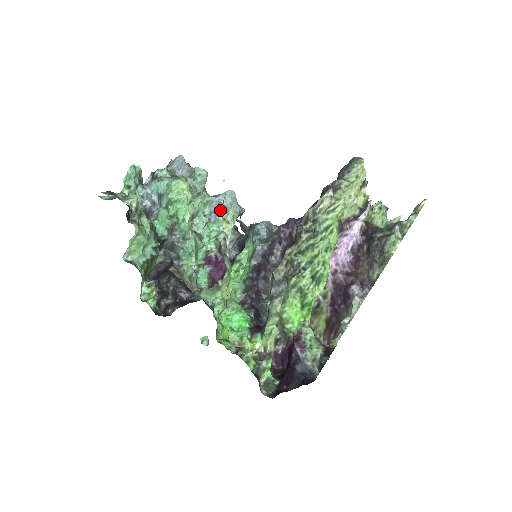
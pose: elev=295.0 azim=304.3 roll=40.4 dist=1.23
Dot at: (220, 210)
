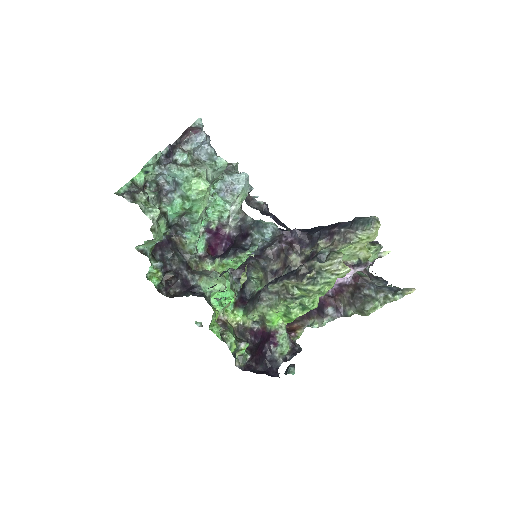
Dot at: (231, 192)
